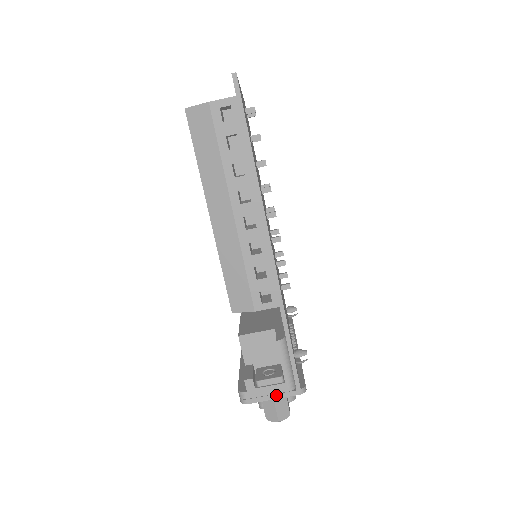
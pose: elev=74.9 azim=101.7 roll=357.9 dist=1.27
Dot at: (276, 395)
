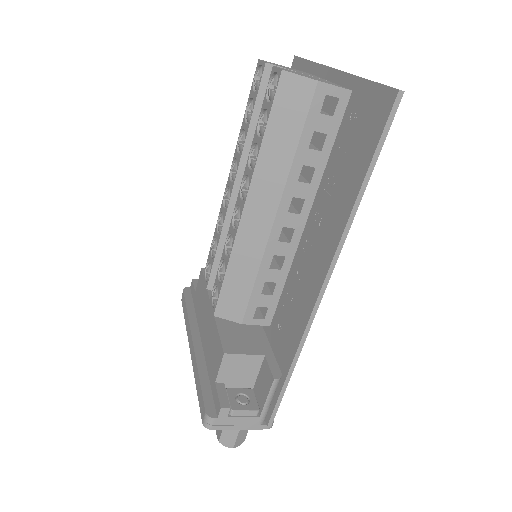
Dot at: (245, 426)
